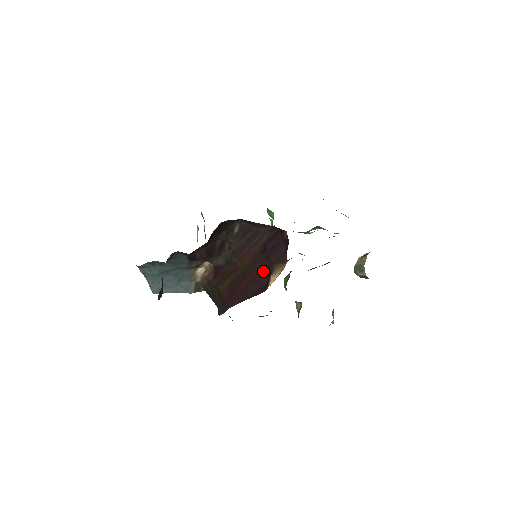
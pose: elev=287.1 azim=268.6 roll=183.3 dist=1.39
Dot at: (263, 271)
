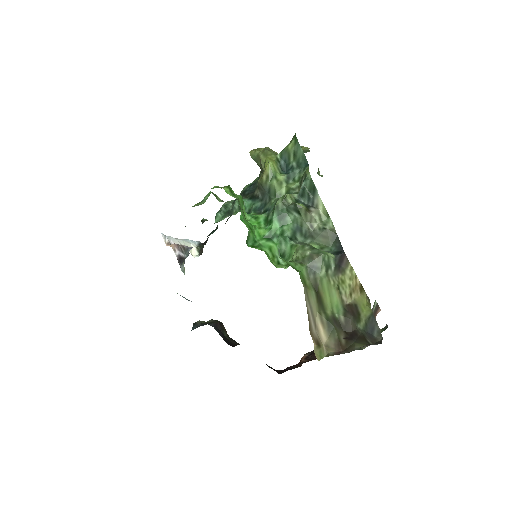
Dot at: occluded
